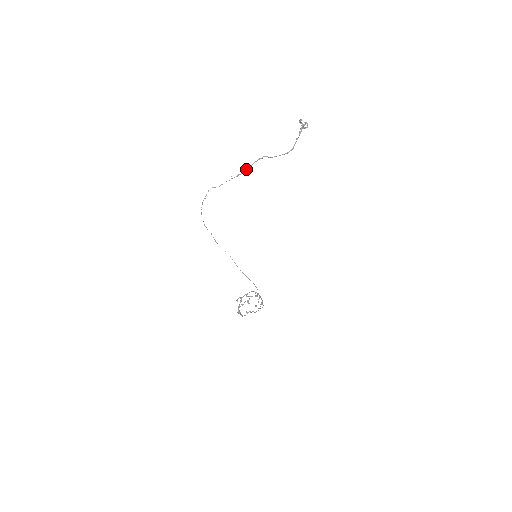
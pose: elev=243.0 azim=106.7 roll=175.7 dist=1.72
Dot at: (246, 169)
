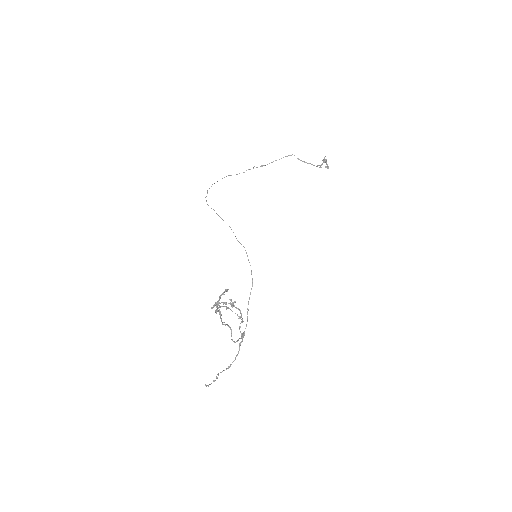
Dot at: (272, 162)
